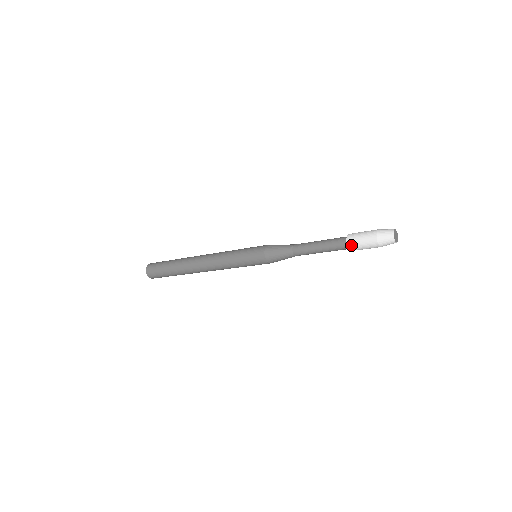
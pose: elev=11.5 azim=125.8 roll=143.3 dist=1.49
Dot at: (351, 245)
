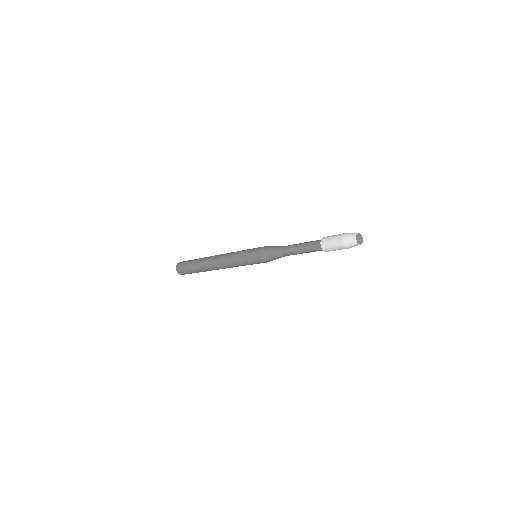
Dot at: (326, 250)
